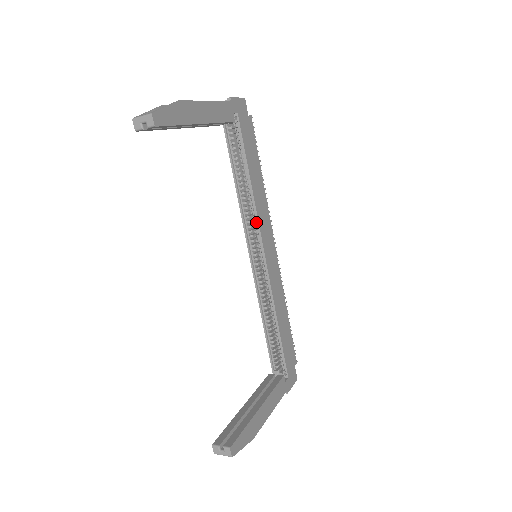
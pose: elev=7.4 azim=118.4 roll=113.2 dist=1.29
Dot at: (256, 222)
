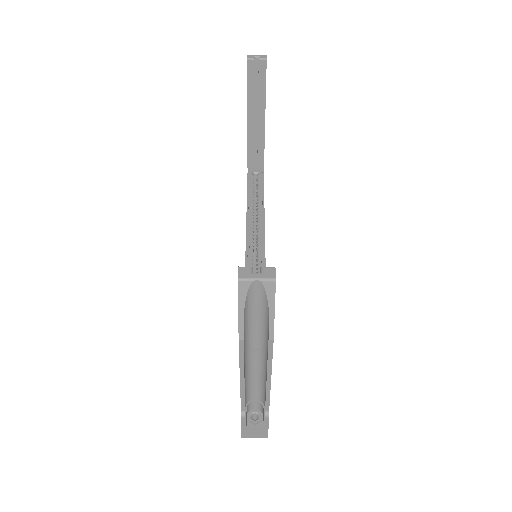
Dot at: (261, 235)
